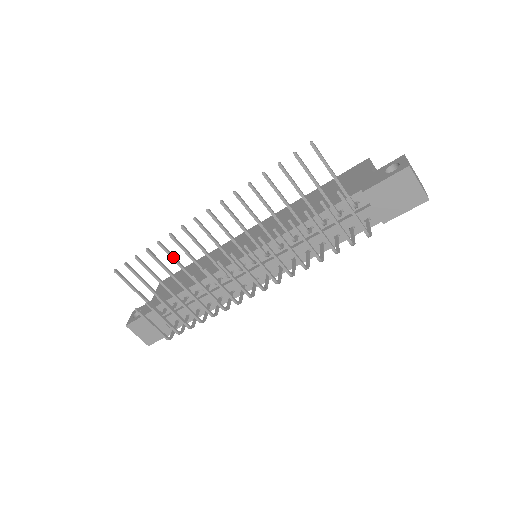
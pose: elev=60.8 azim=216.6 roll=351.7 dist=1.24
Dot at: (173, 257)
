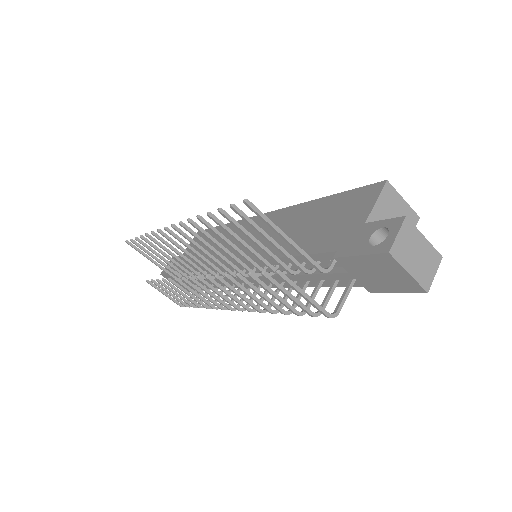
Dot at: (164, 249)
